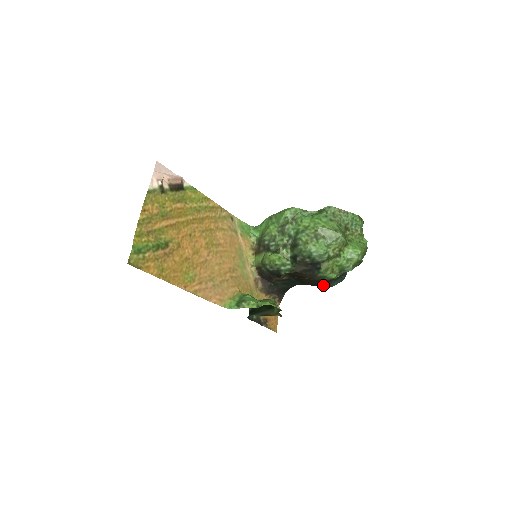
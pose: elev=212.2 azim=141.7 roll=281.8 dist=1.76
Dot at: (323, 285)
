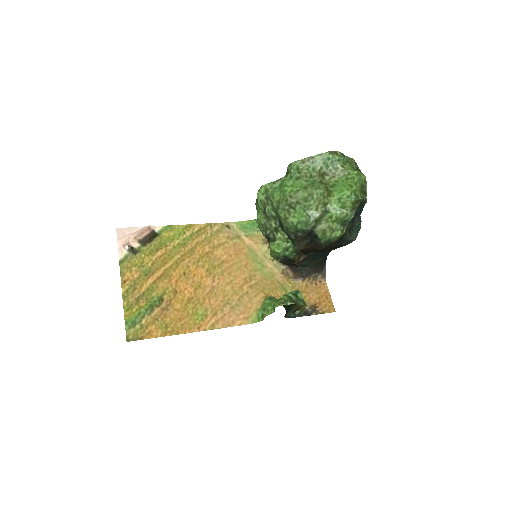
Dot at: (343, 244)
